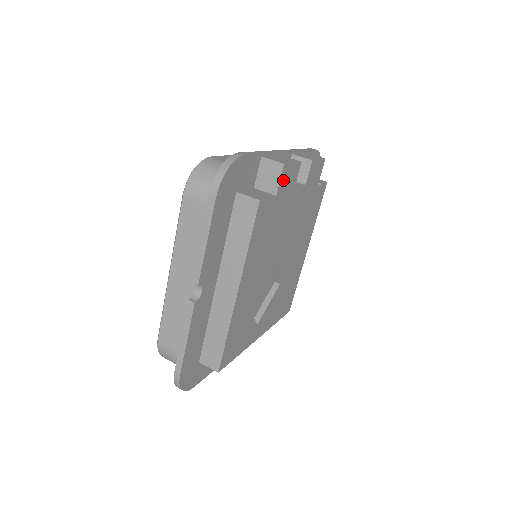
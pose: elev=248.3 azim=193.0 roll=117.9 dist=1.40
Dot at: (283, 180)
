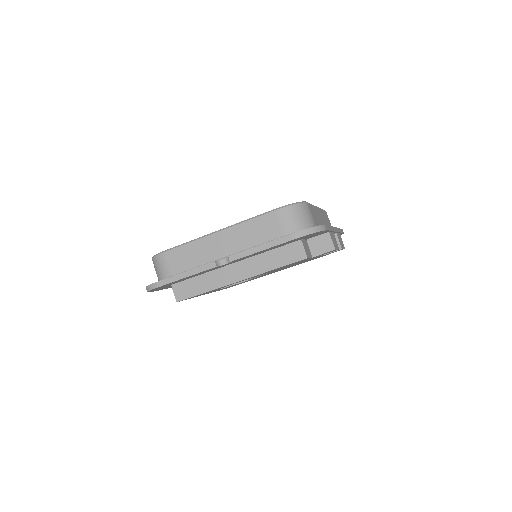
Dot at: occluded
